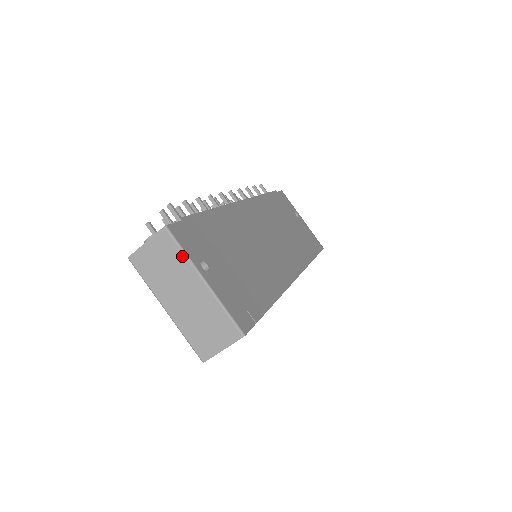
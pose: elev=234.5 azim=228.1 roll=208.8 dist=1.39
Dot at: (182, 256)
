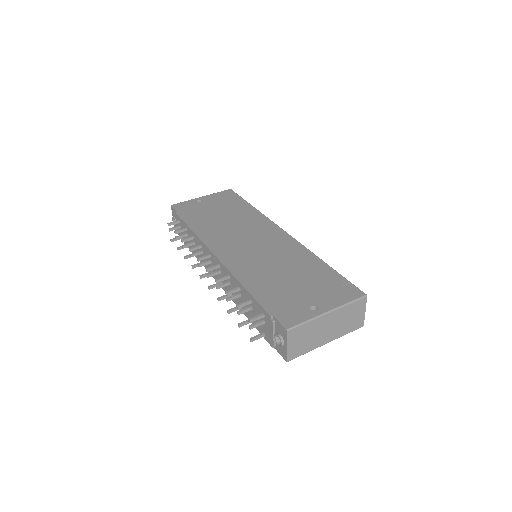
Dot at: (309, 324)
